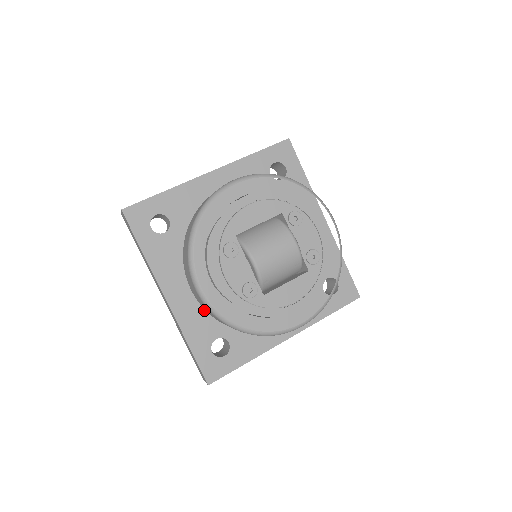
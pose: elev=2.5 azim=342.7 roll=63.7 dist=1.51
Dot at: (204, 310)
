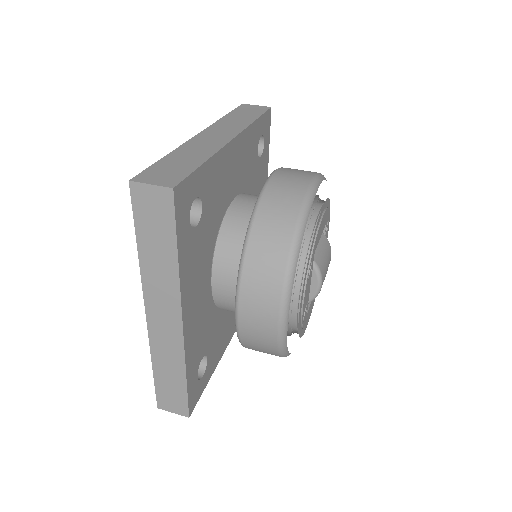
Dot at: (202, 327)
